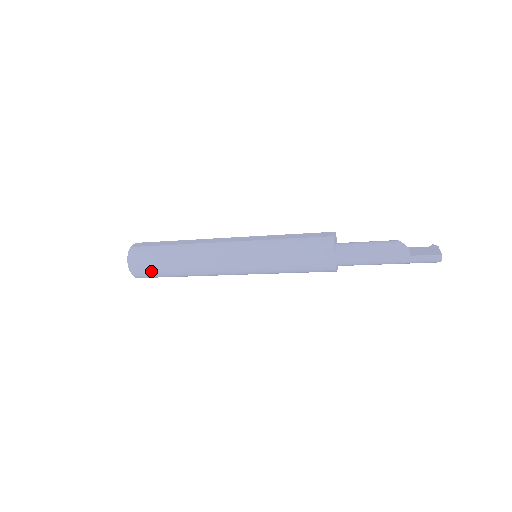
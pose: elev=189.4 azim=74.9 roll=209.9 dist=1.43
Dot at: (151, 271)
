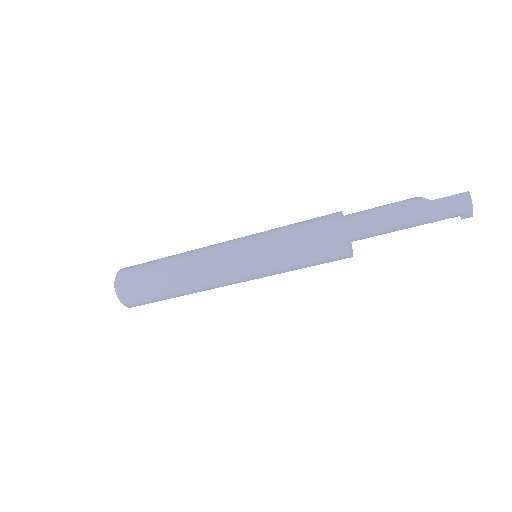
Dot at: (137, 282)
